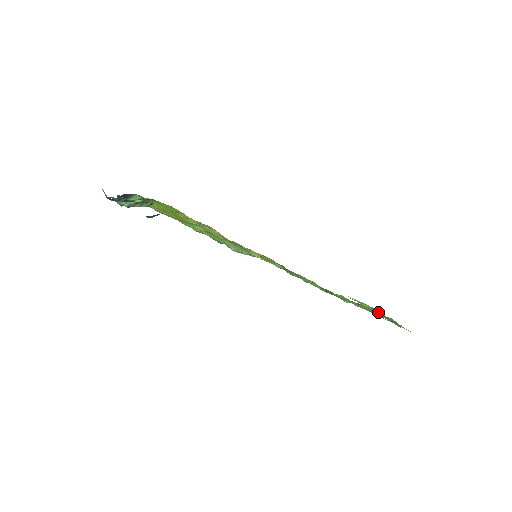
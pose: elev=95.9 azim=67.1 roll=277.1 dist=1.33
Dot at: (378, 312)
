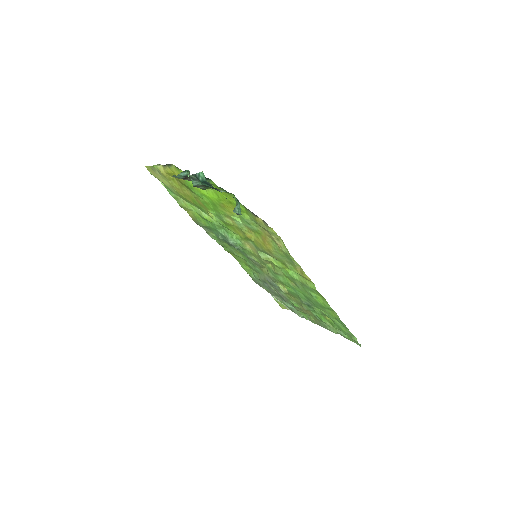
Dot at: (313, 318)
